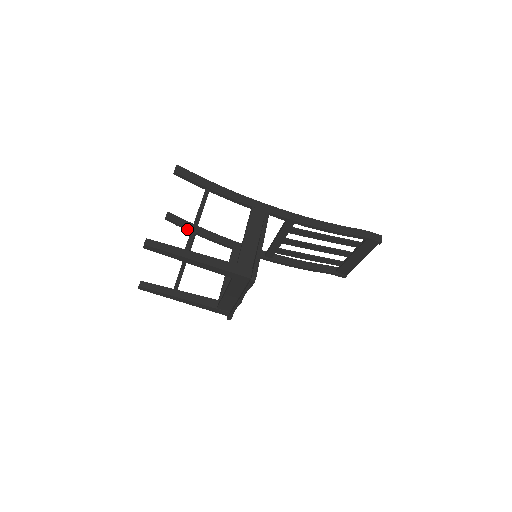
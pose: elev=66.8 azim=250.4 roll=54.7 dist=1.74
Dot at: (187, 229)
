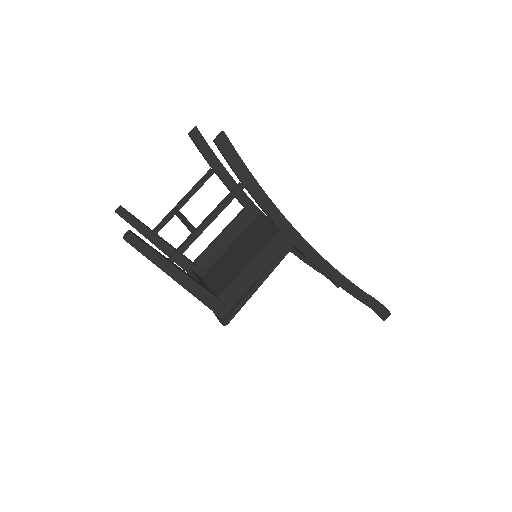
Dot at: (207, 161)
